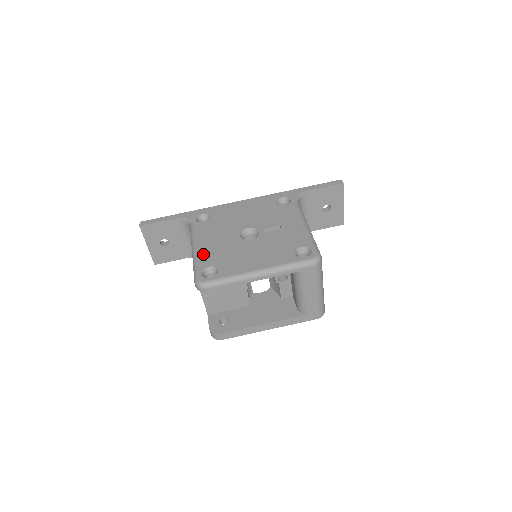
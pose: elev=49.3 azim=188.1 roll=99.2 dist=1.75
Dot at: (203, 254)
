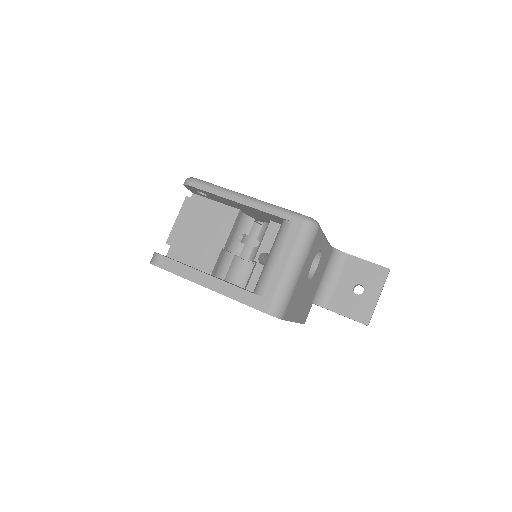
Dot at: occluded
